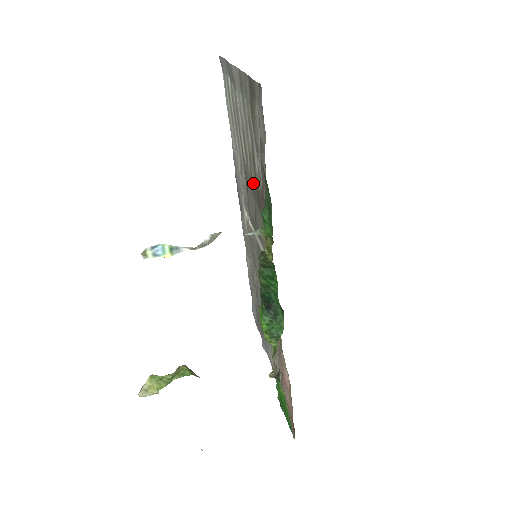
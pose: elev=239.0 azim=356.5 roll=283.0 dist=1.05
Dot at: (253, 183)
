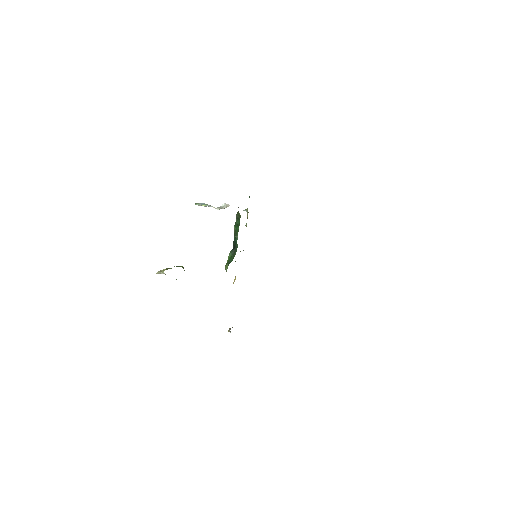
Dot at: occluded
